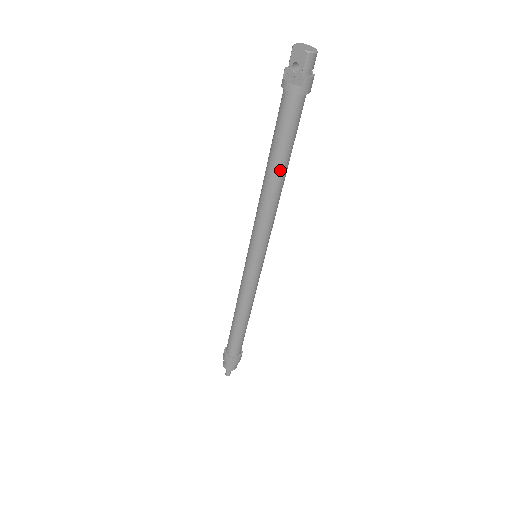
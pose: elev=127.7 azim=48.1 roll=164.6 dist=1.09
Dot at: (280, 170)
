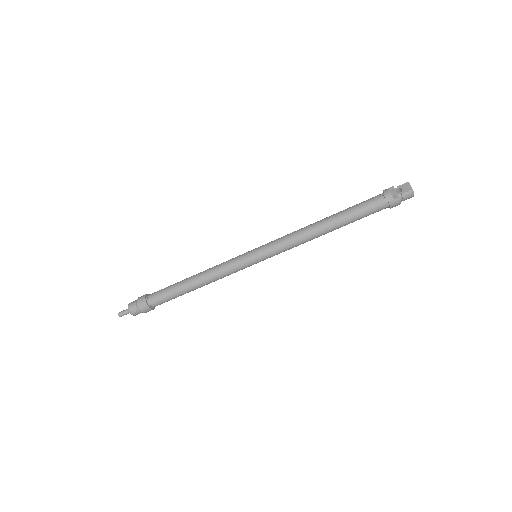
Dot at: (334, 224)
